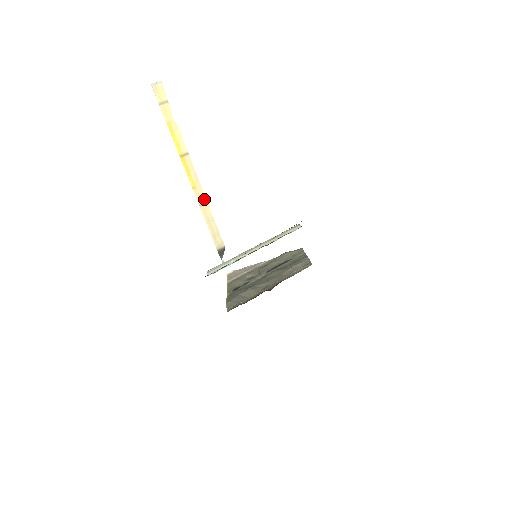
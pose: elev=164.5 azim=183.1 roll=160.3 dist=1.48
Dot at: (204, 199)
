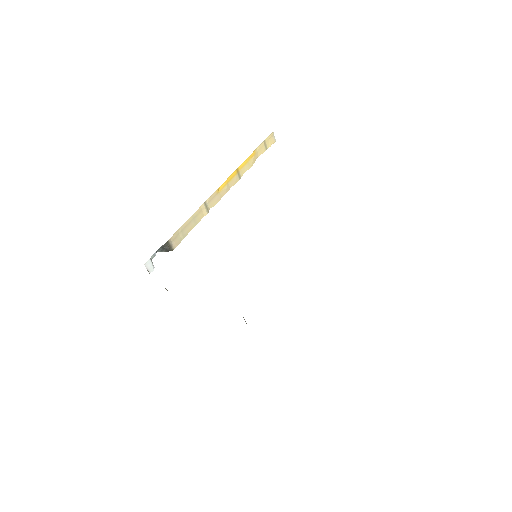
Dot at: (210, 207)
